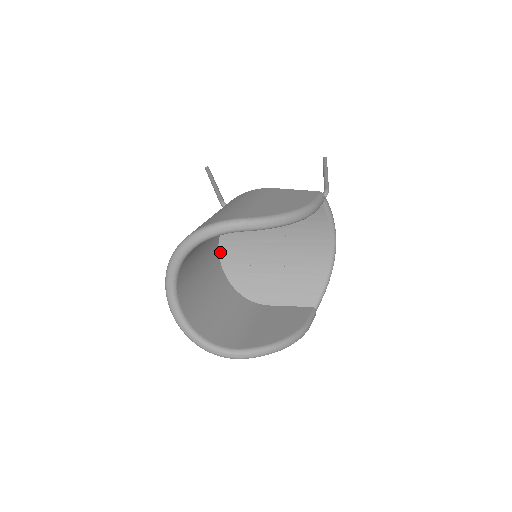
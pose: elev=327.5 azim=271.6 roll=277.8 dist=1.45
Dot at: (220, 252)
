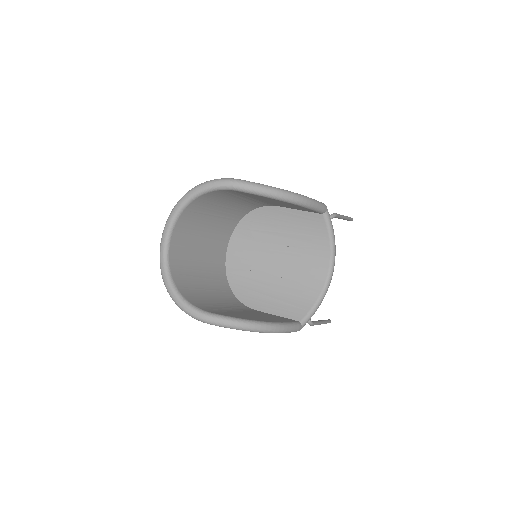
Dot at: (228, 252)
